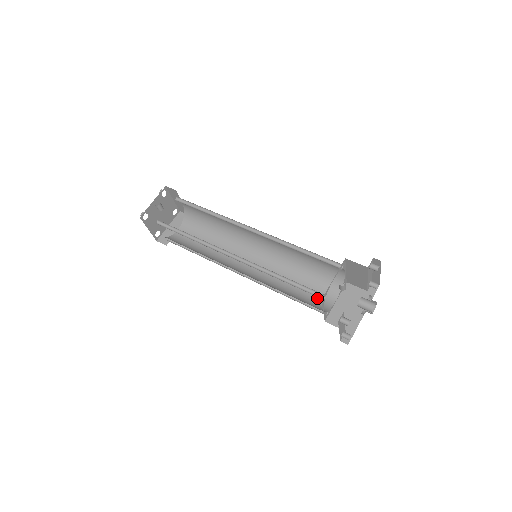
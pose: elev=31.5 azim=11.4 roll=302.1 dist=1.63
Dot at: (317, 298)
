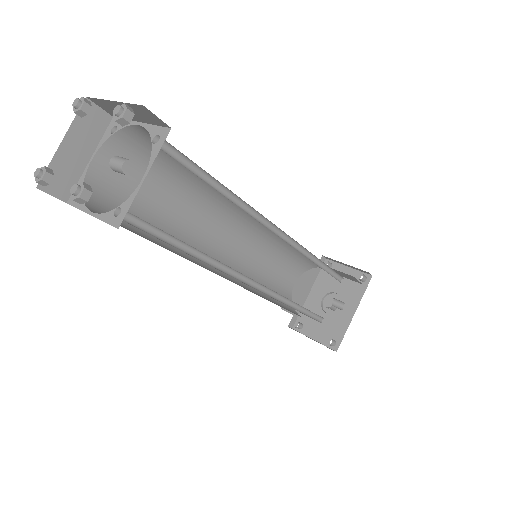
Dot at: (282, 285)
